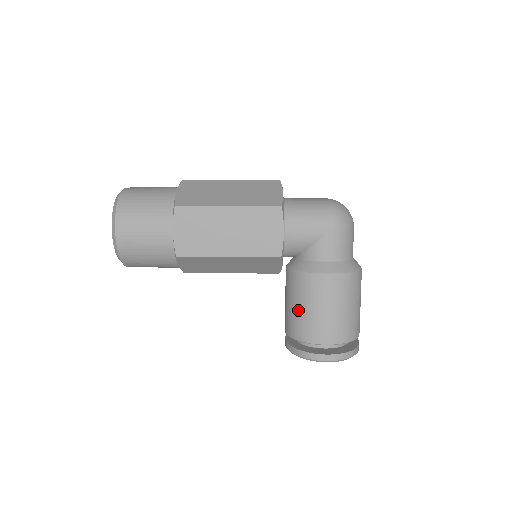
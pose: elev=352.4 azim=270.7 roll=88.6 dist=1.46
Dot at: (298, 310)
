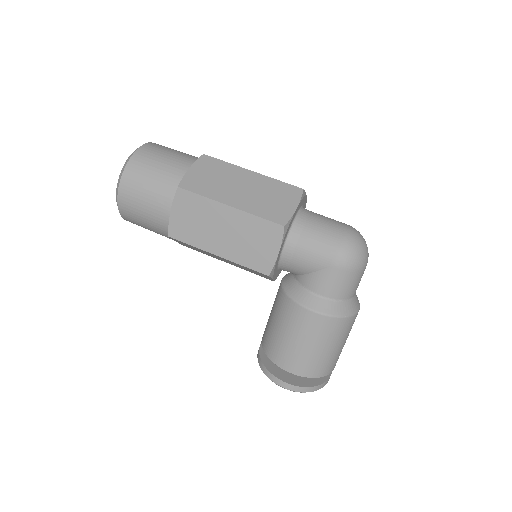
Dot at: (274, 328)
